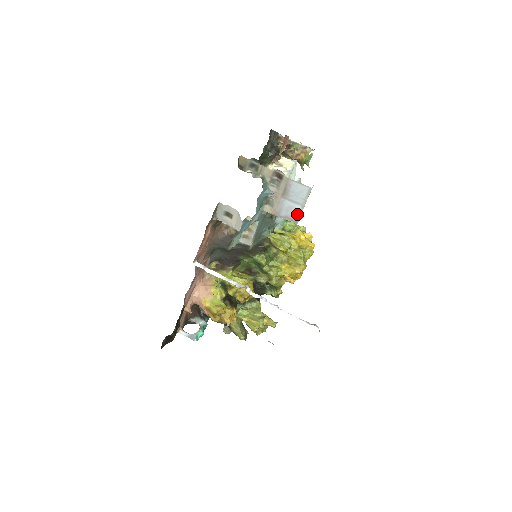
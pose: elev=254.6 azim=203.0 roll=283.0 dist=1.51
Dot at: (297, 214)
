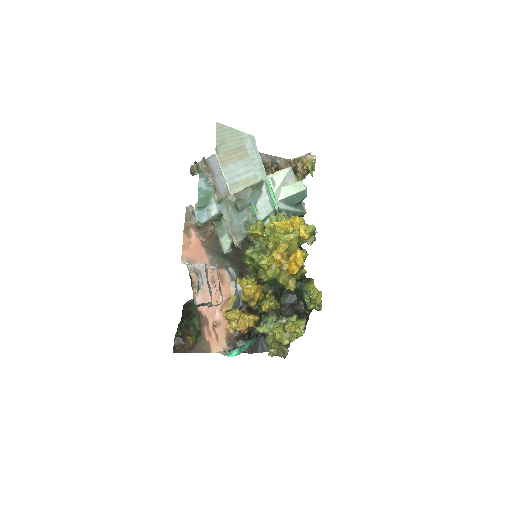
Dot at: (225, 185)
